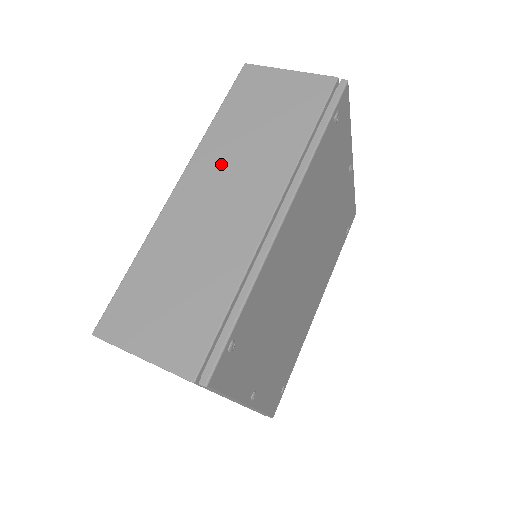
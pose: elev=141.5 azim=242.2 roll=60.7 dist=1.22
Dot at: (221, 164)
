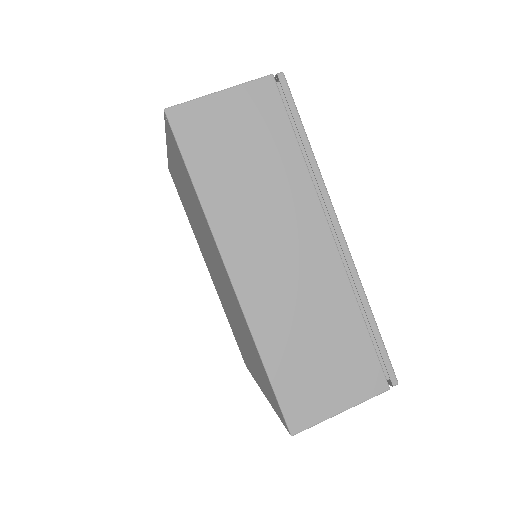
Dot at: (251, 230)
